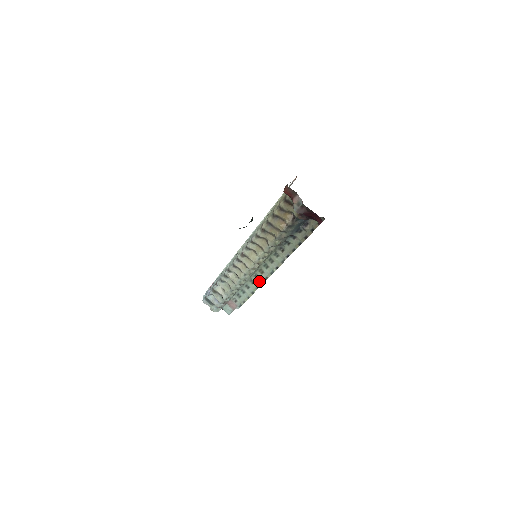
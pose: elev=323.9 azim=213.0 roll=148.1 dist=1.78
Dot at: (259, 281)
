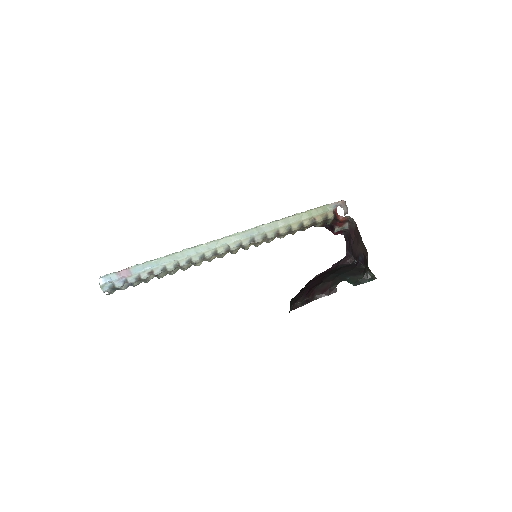
Dot at: occluded
